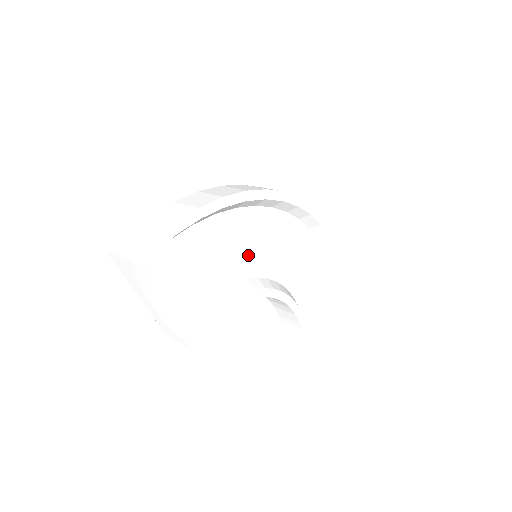
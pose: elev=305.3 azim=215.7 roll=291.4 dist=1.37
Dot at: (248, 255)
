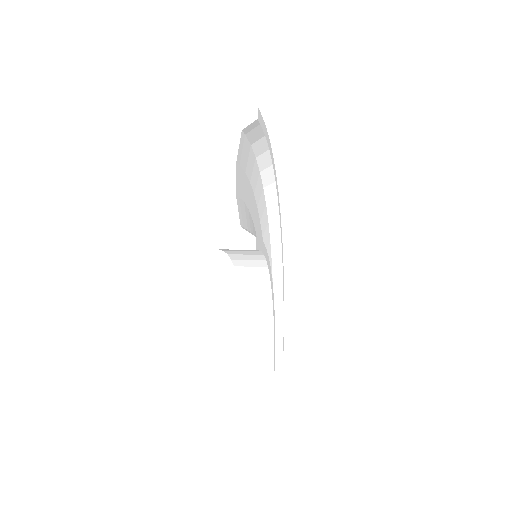
Dot at: occluded
